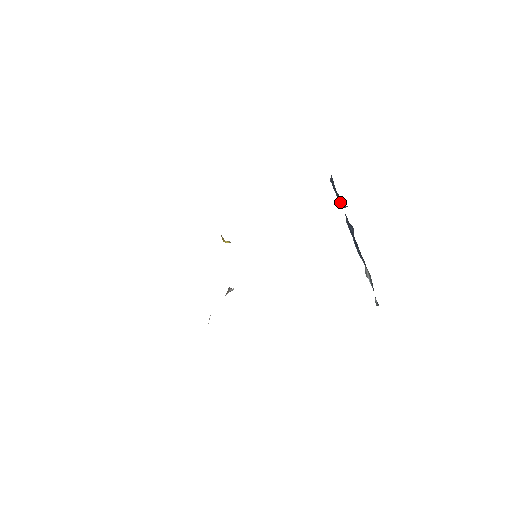
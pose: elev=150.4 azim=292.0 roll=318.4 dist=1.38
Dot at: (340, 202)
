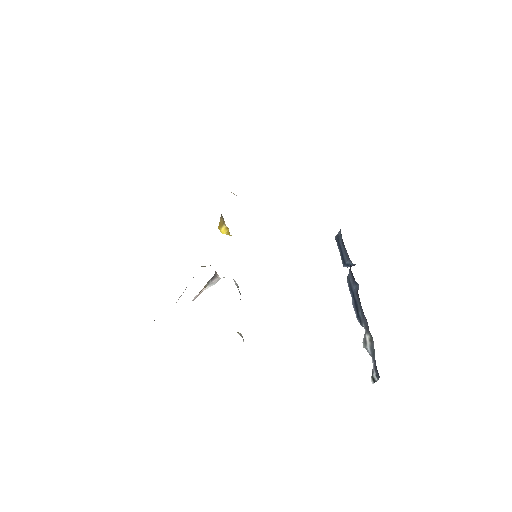
Dot at: (345, 259)
